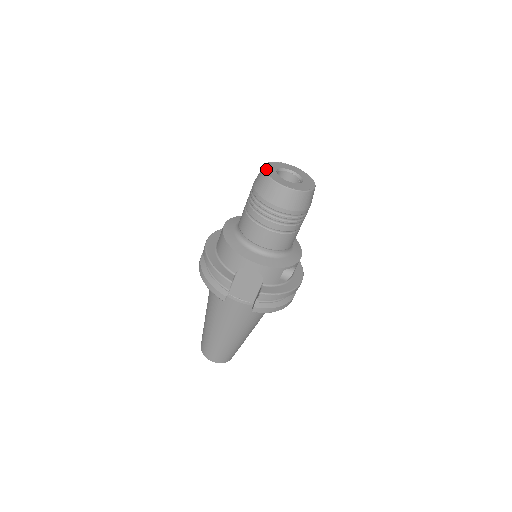
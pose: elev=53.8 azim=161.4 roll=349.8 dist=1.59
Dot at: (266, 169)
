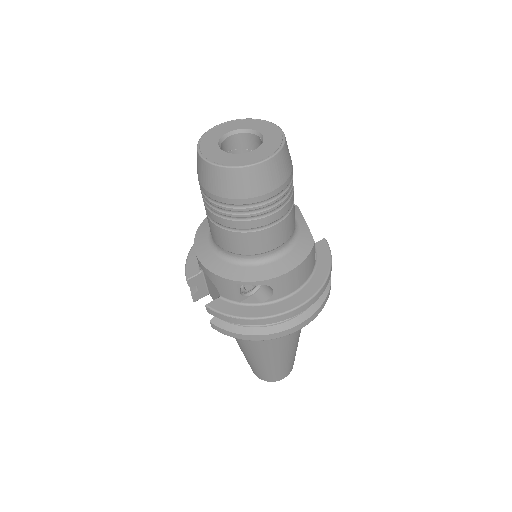
Dot at: (213, 129)
